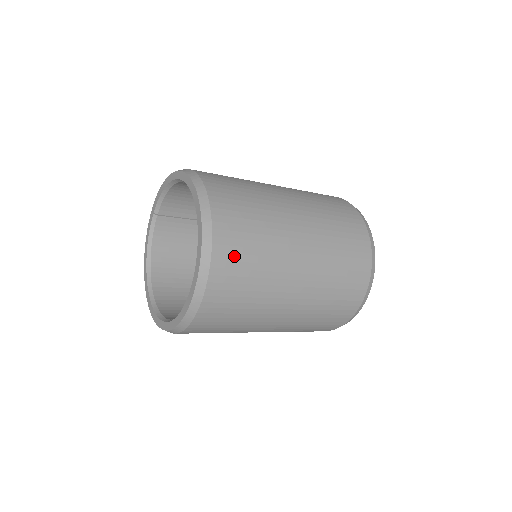
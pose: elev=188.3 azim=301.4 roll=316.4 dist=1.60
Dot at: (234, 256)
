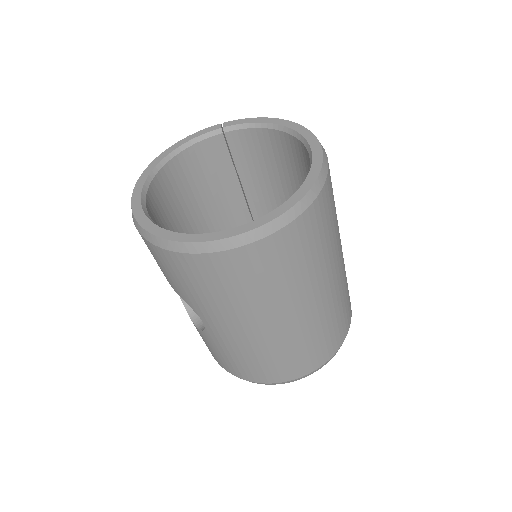
Dot at: (298, 243)
